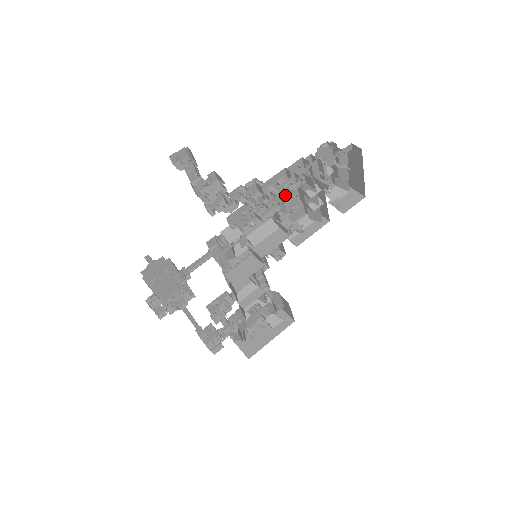
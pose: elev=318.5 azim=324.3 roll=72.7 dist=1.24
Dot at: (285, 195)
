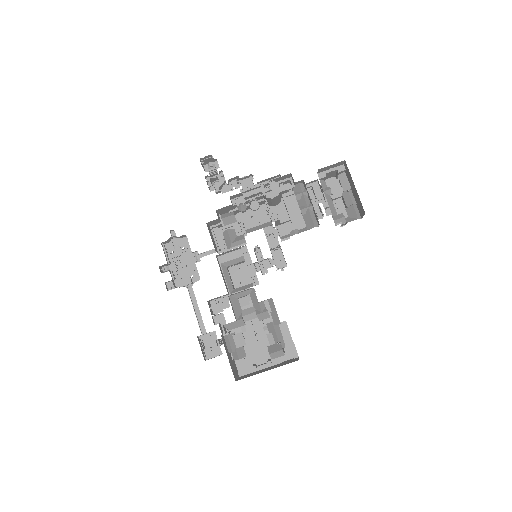
Dot at: occluded
